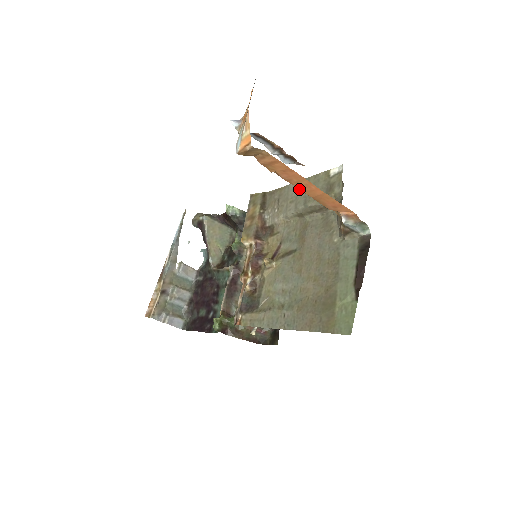
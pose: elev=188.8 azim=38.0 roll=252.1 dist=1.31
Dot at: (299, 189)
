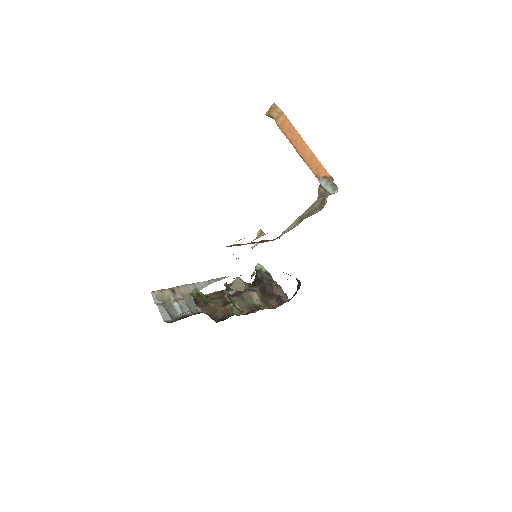
Dot at: (296, 150)
